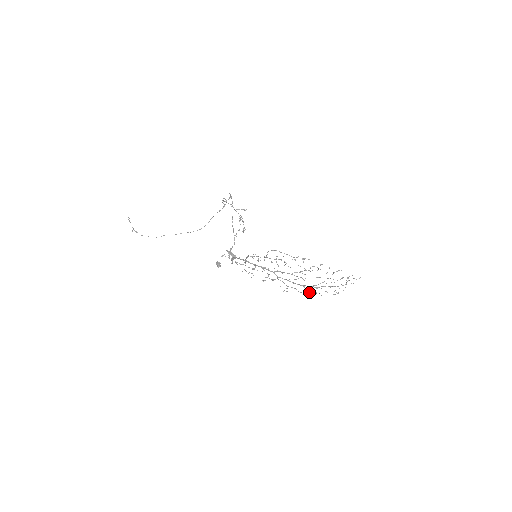
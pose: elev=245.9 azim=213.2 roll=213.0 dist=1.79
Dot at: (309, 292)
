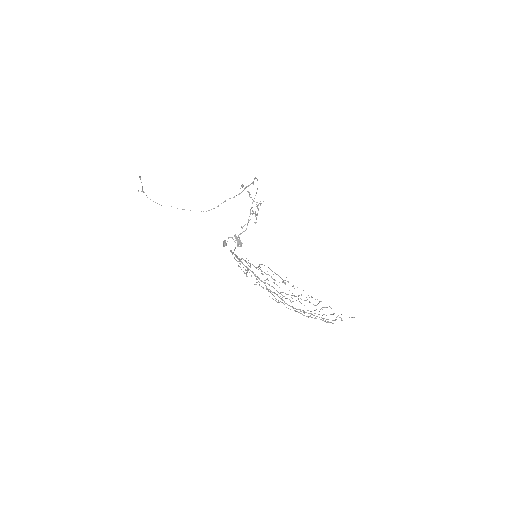
Dot at: occluded
